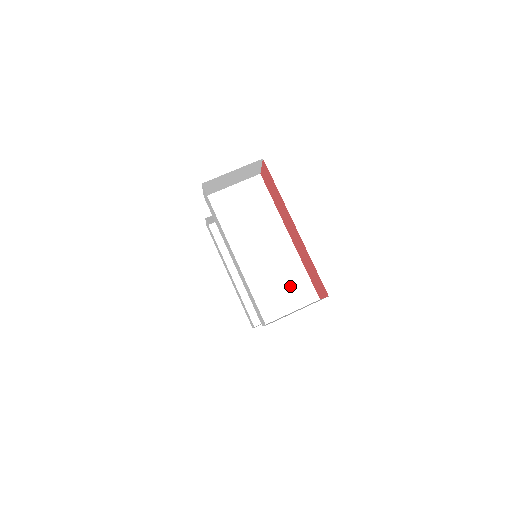
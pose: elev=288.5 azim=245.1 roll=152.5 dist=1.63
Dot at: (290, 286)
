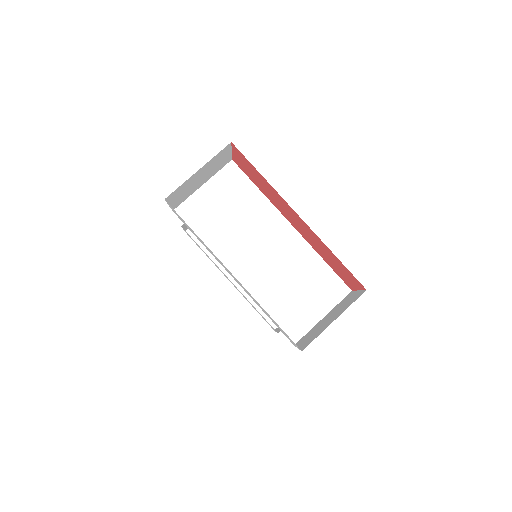
Dot at: (312, 286)
